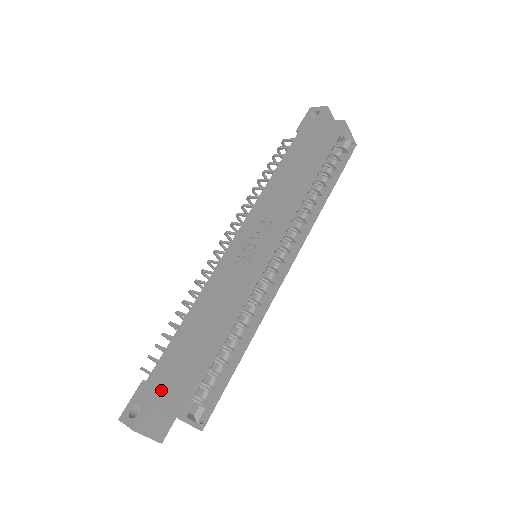
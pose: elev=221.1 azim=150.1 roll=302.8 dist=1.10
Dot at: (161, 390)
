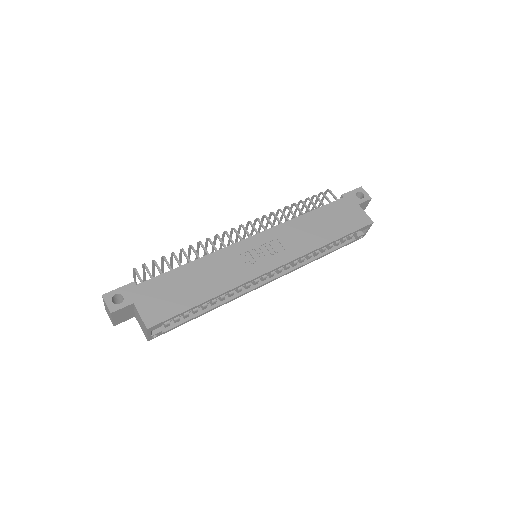
Dot at: (145, 301)
